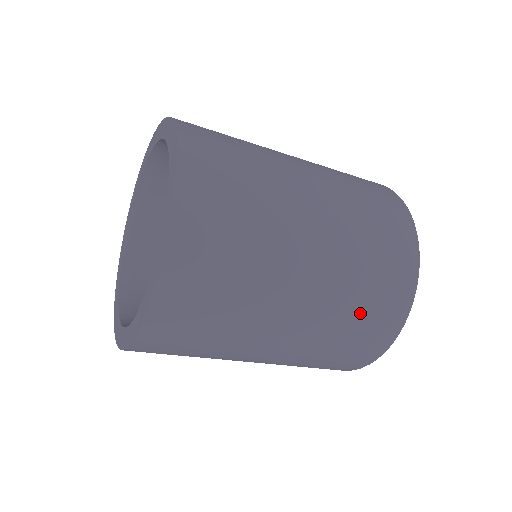
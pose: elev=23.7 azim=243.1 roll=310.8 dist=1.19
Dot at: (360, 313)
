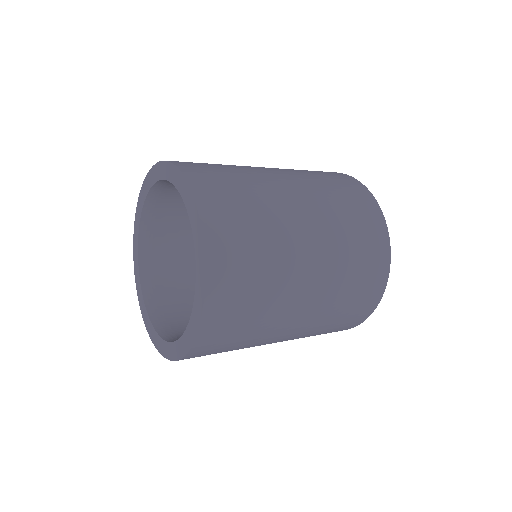
Dot at: (354, 282)
